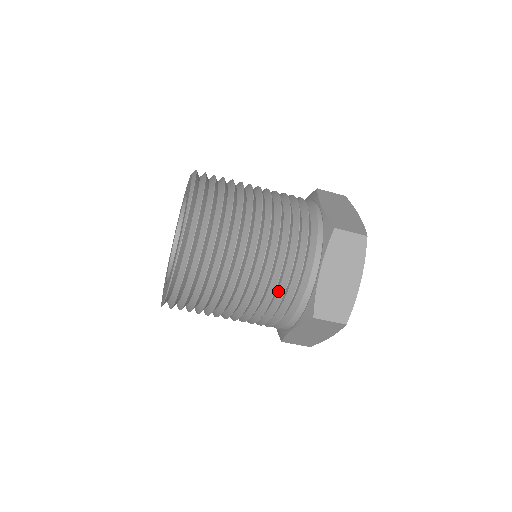
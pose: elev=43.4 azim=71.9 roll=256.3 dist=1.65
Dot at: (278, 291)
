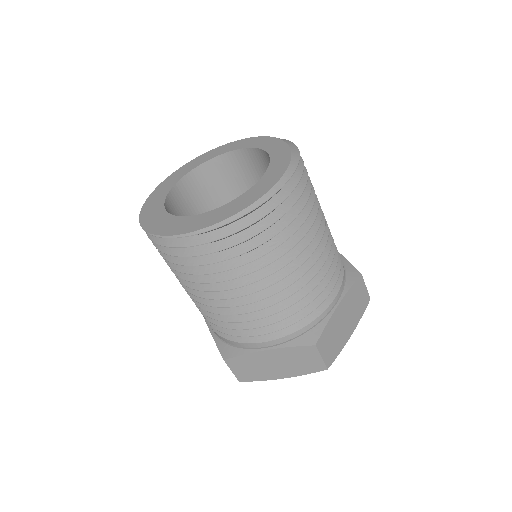
Dot at: occluded
